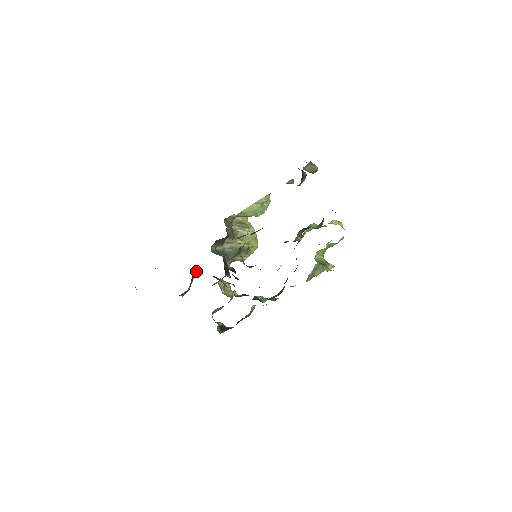
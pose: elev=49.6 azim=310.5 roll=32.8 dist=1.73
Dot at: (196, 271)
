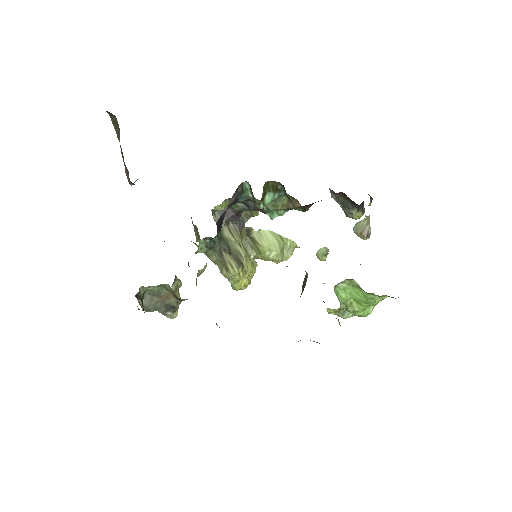
Dot at: occluded
